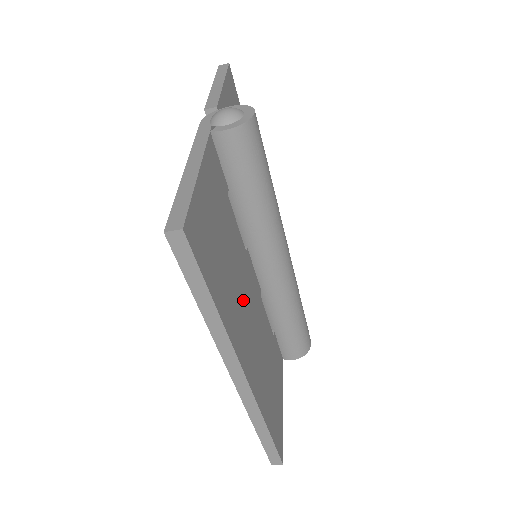
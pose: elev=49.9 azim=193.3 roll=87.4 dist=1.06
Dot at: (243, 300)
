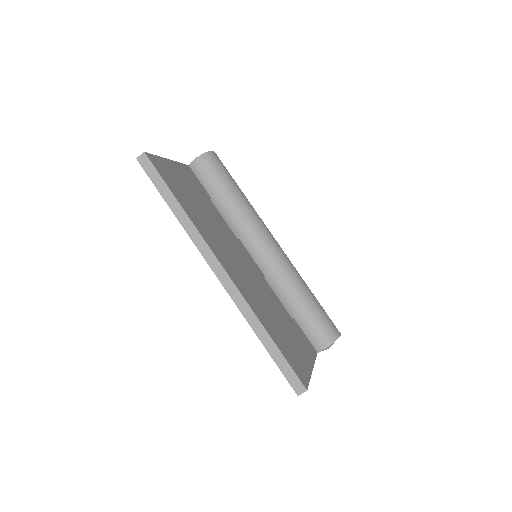
Dot at: (226, 245)
